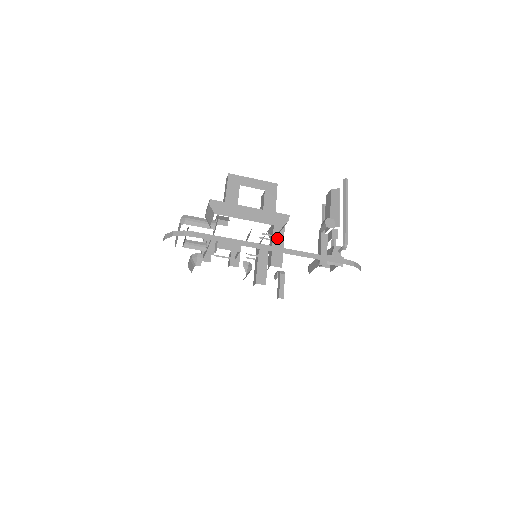
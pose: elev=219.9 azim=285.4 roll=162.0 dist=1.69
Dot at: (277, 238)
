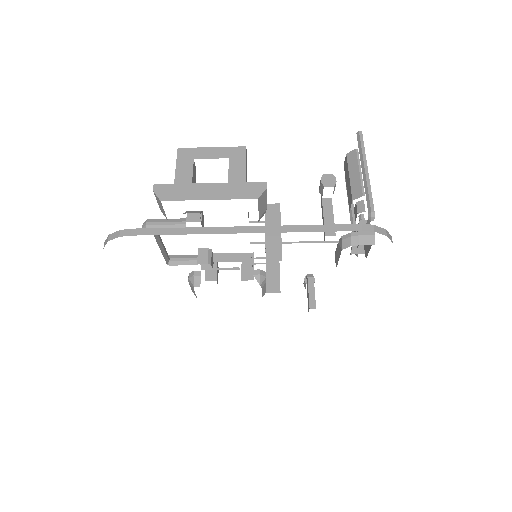
Dot at: (271, 223)
